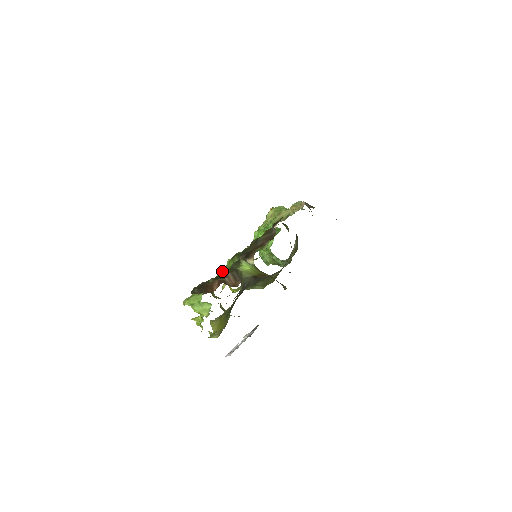
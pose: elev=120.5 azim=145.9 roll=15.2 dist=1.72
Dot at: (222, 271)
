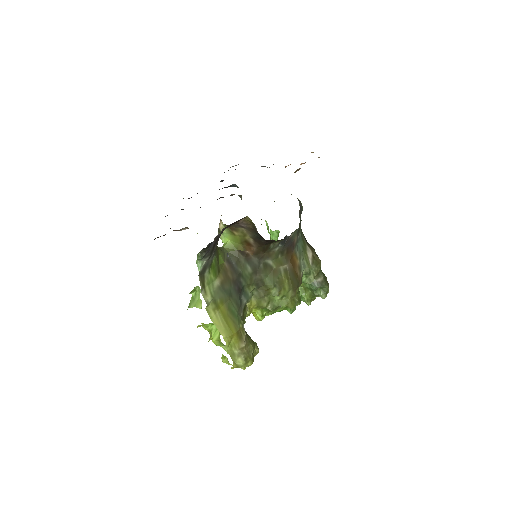
Dot at: occluded
